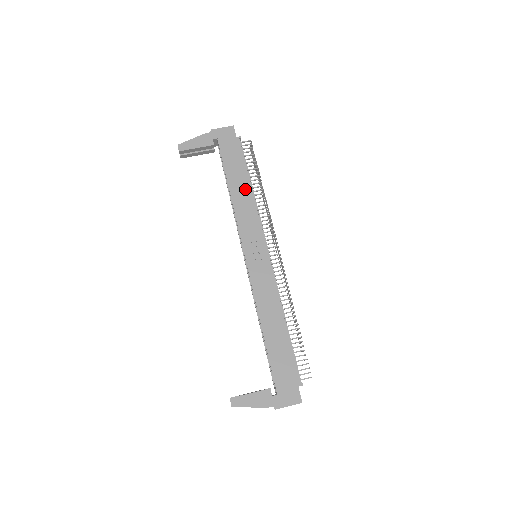
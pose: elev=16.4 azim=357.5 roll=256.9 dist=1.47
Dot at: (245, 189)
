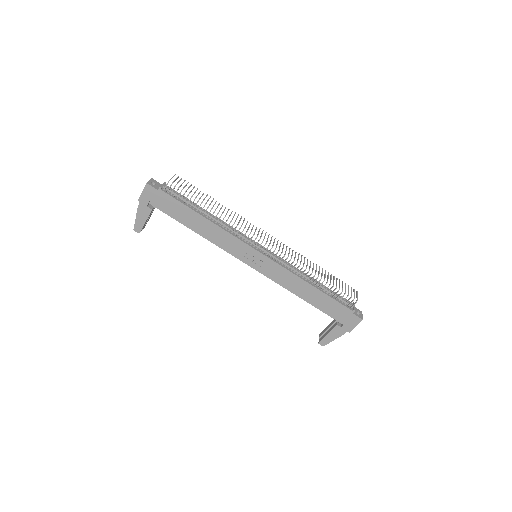
Dot at: (204, 223)
